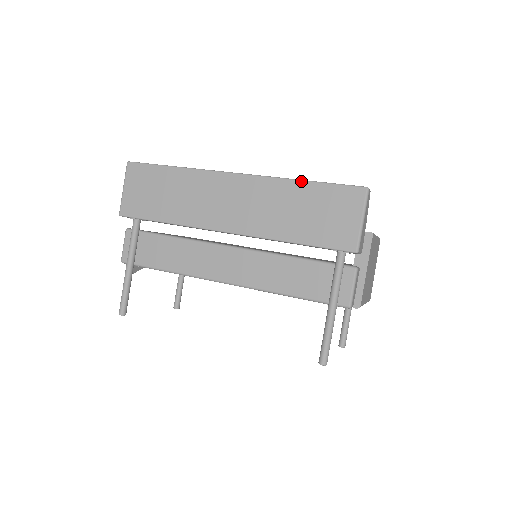
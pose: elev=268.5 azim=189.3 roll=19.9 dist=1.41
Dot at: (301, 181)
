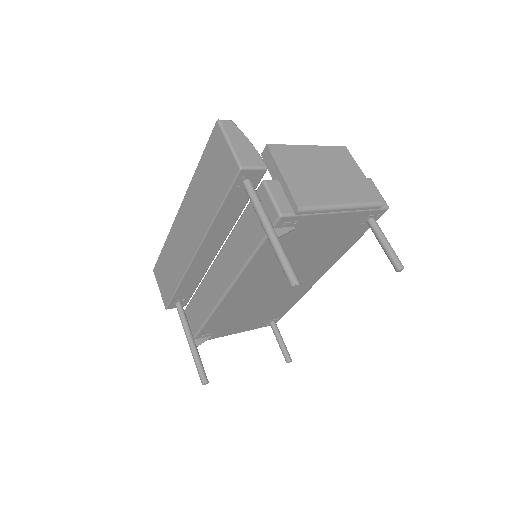
Dot at: (197, 168)
